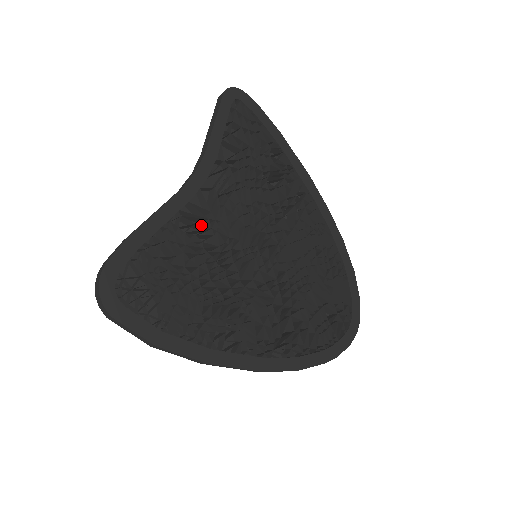
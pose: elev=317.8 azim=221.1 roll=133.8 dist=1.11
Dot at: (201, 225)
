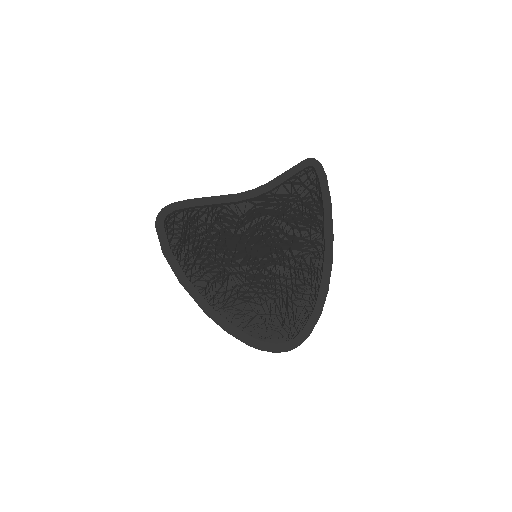
Dot at: occluded
